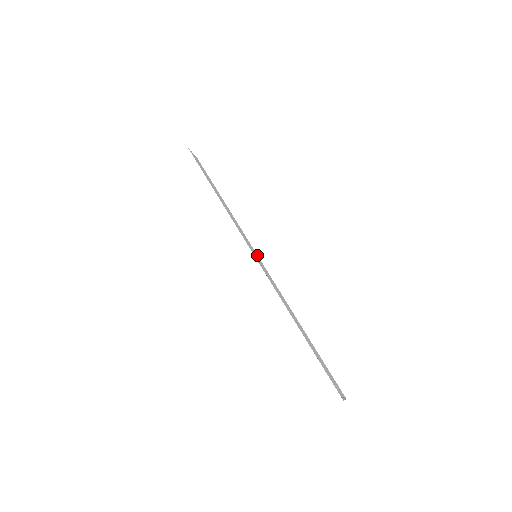
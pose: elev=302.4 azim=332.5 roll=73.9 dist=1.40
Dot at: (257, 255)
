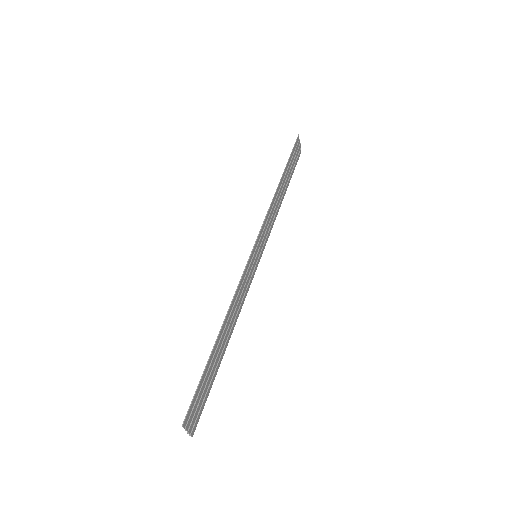
Dot at: (259, 257)
